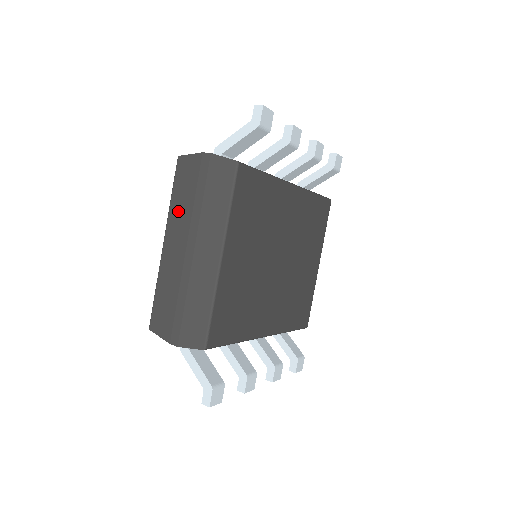
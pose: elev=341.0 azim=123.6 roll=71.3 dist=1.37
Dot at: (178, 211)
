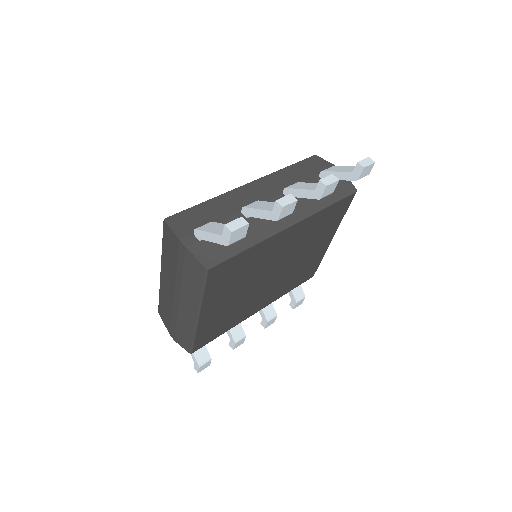
Dot at: (167, 262)
